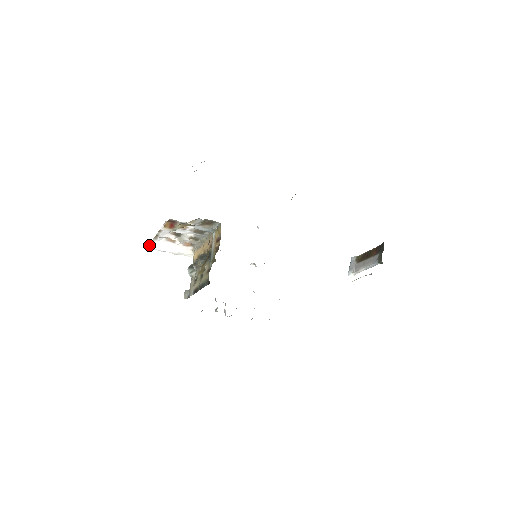
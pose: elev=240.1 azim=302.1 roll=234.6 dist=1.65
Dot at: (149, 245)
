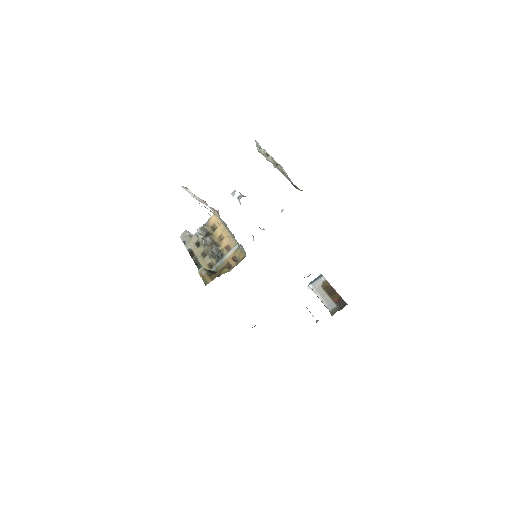
Dot at: occluded
